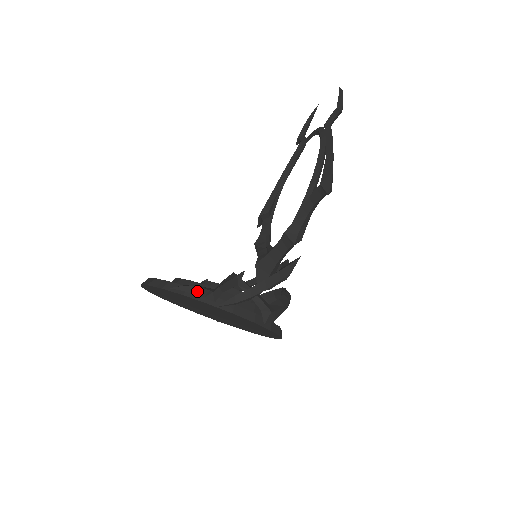
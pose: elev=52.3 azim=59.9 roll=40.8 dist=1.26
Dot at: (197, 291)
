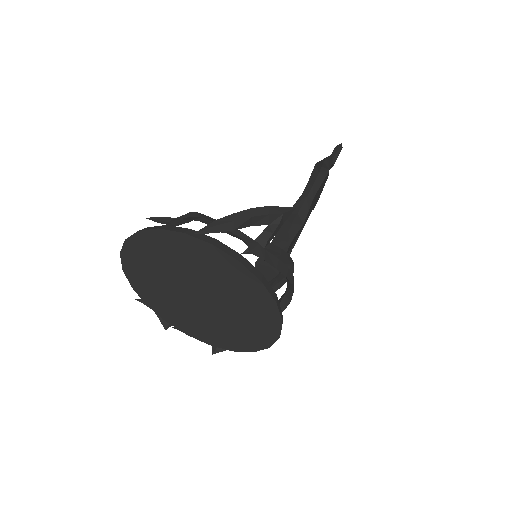
Dot at: (174, 219)
